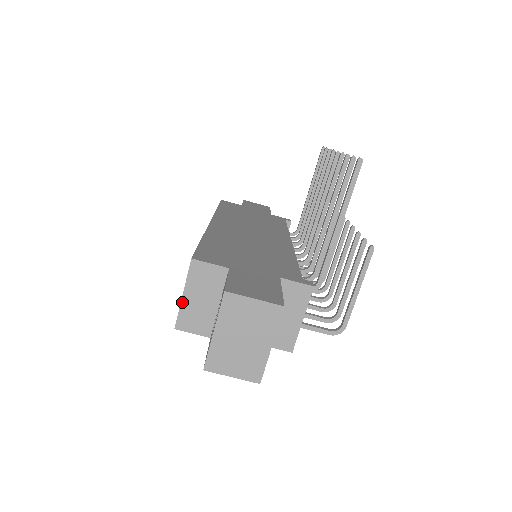
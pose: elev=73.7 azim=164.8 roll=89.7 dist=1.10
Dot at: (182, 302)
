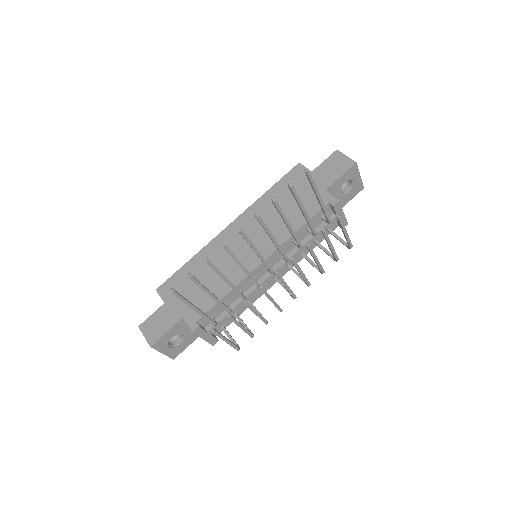
Dot at: occluded
